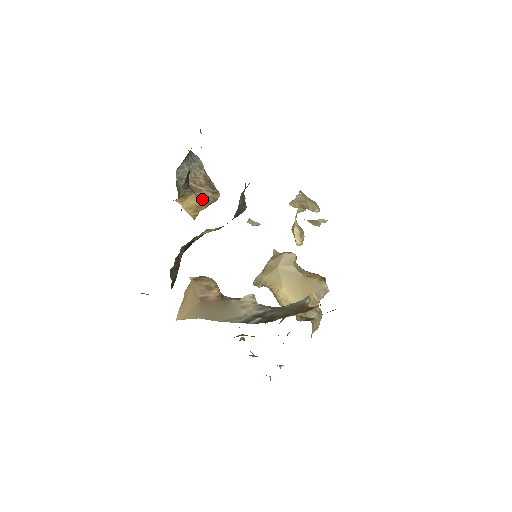
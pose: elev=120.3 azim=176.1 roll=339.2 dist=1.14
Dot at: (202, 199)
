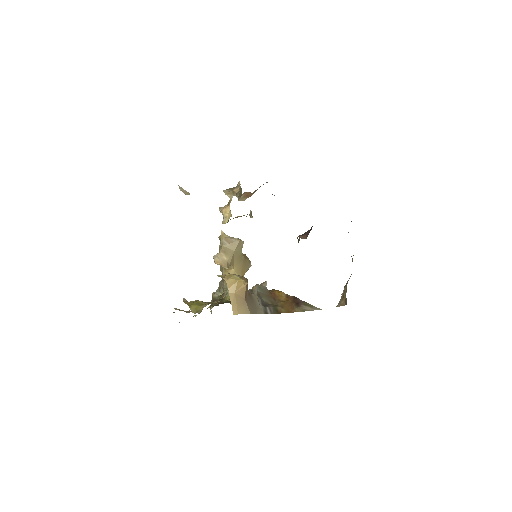
Dot at: occluded
